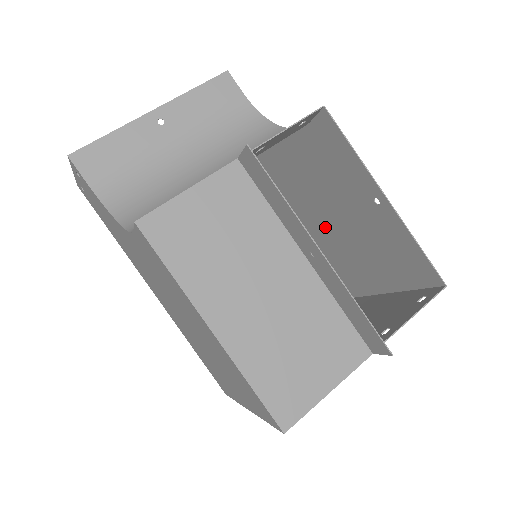
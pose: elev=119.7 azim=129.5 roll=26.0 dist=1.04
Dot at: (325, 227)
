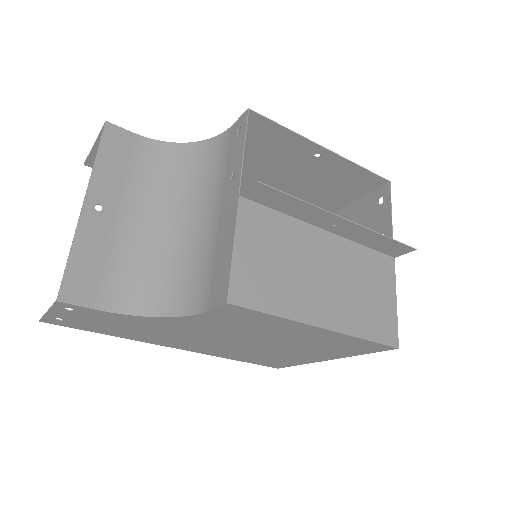
Dot at: occluded
